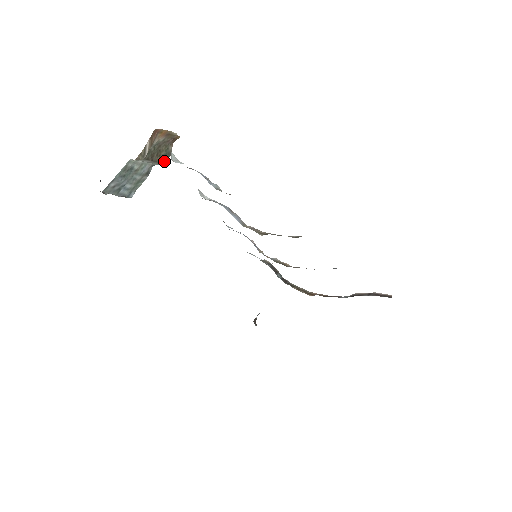
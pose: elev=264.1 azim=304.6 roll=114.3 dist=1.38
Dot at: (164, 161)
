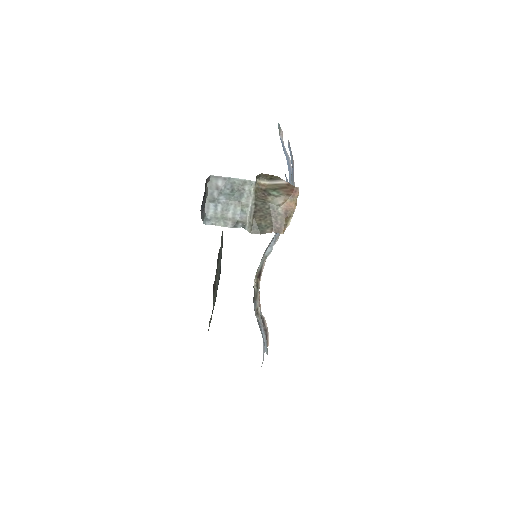
Dot at: (254, 231)
